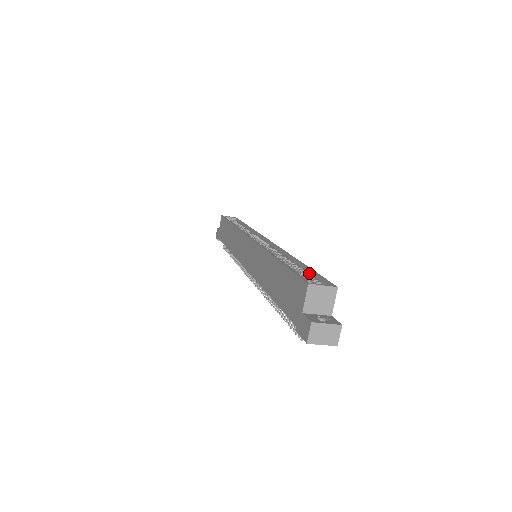
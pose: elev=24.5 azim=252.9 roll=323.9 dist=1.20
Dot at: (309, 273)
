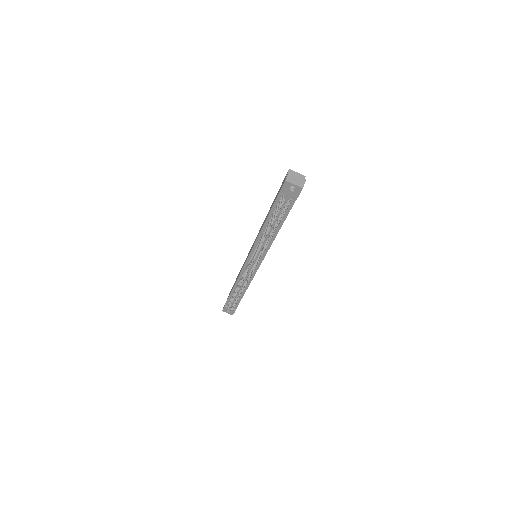
Dot at: occluded
